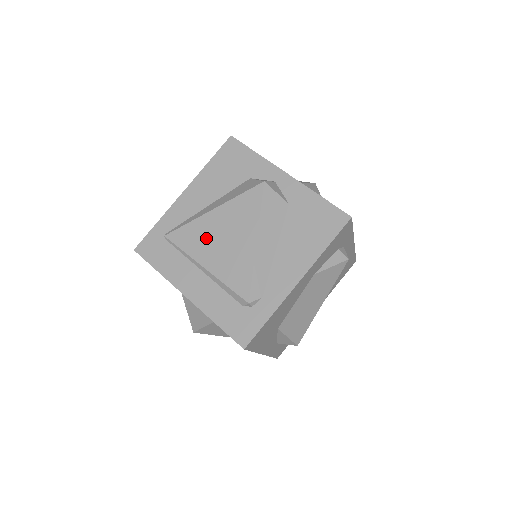
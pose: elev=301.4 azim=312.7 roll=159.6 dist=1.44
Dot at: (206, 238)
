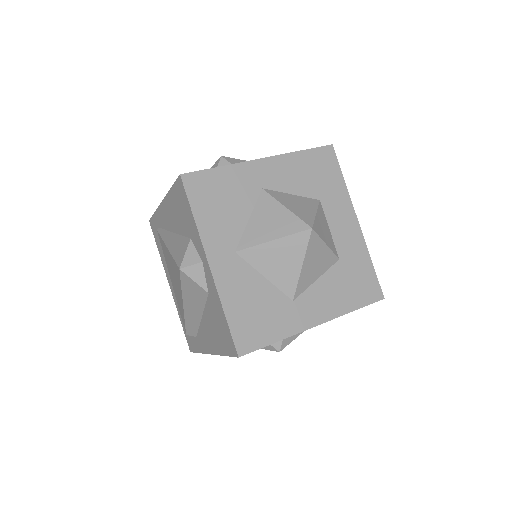
Dot at: (168, 263)
